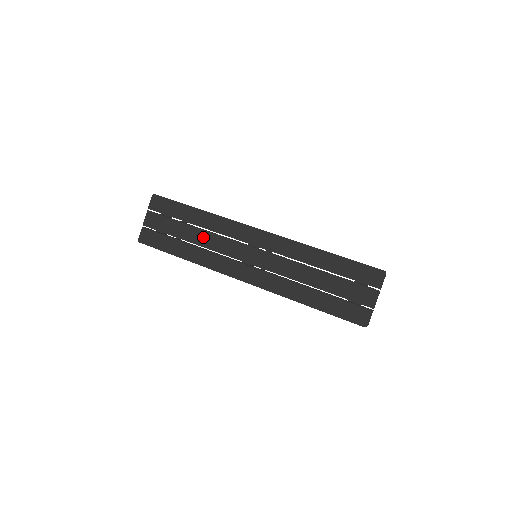
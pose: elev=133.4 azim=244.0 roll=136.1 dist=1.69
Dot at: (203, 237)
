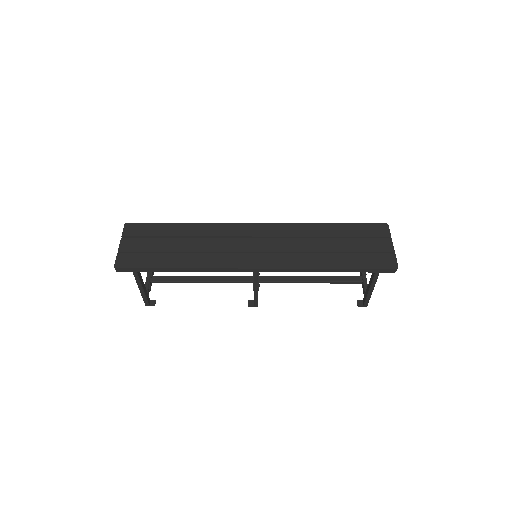
Dot at: (197, 244)
